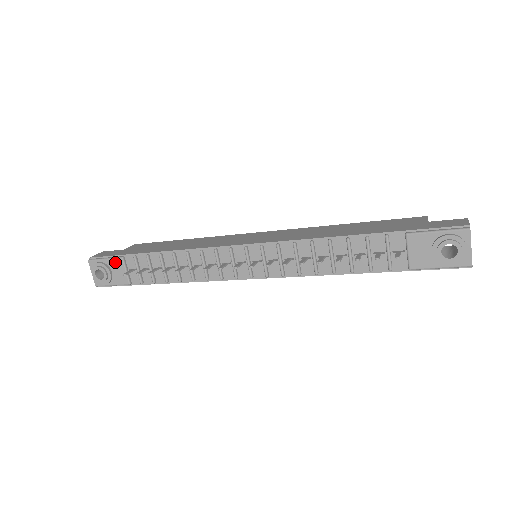
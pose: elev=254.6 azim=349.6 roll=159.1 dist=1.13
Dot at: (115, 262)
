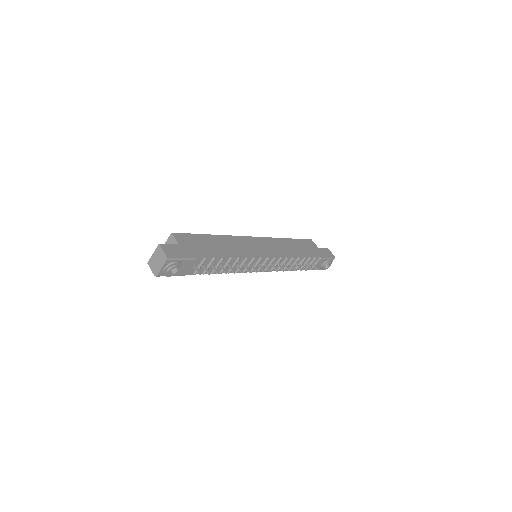
Dot at: (189, 262)
